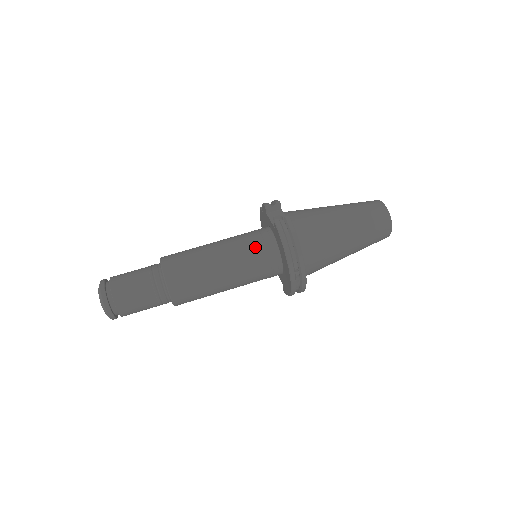
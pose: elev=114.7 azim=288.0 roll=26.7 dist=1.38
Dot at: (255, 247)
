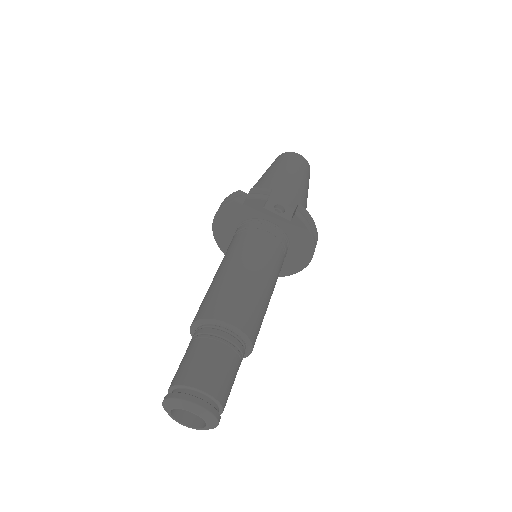
Dot at: (277, 249)
